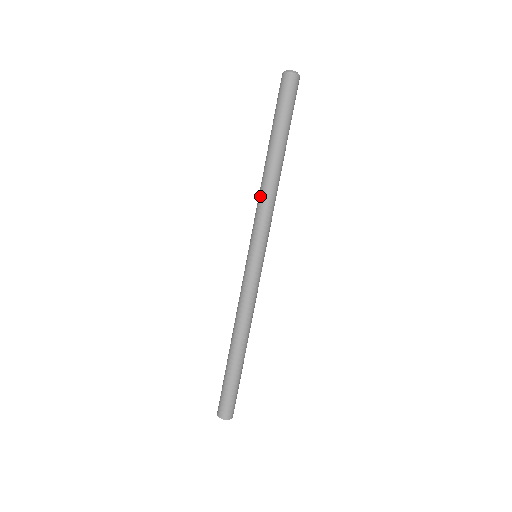
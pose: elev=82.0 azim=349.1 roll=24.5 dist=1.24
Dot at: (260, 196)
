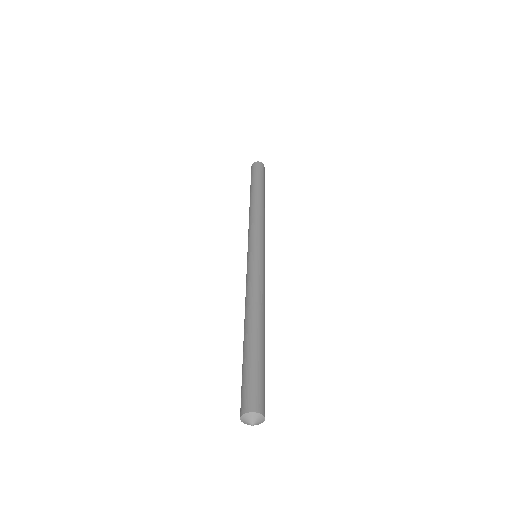
Dot at: (249, 218)
